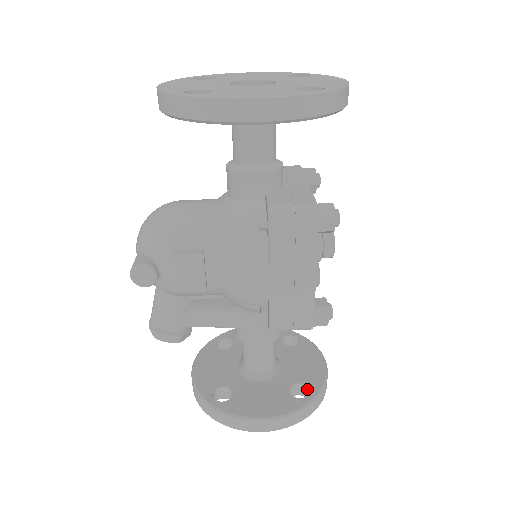
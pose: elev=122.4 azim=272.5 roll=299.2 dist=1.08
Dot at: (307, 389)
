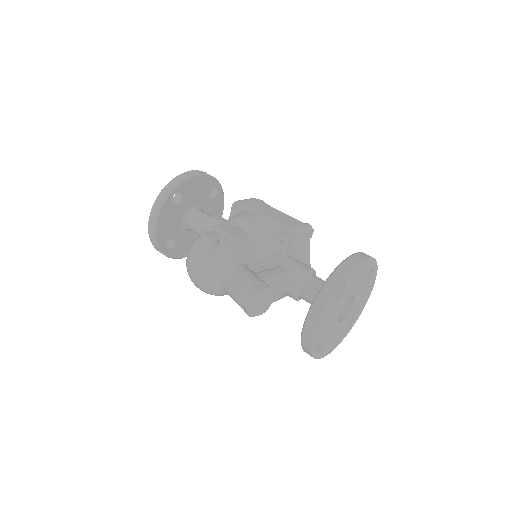
Dot at: occluded
